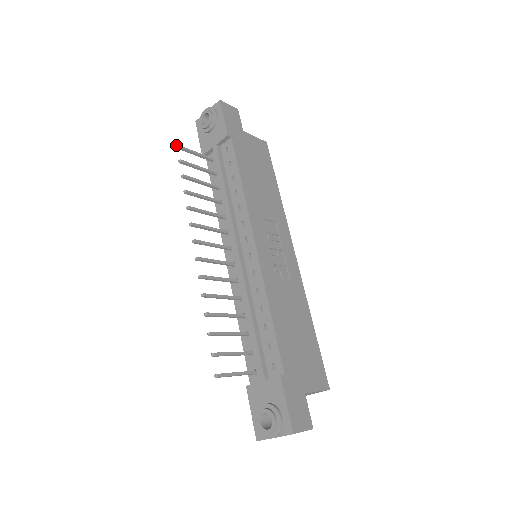
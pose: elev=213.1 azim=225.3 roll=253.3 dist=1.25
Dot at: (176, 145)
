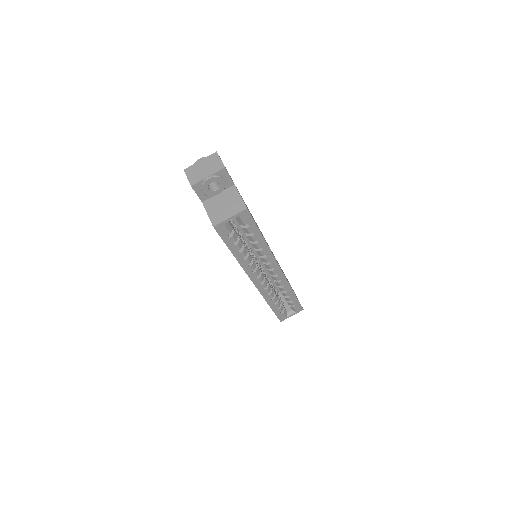
Dot at: occluded
